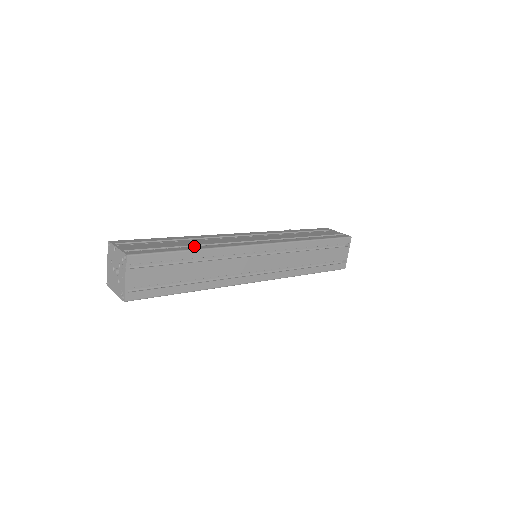
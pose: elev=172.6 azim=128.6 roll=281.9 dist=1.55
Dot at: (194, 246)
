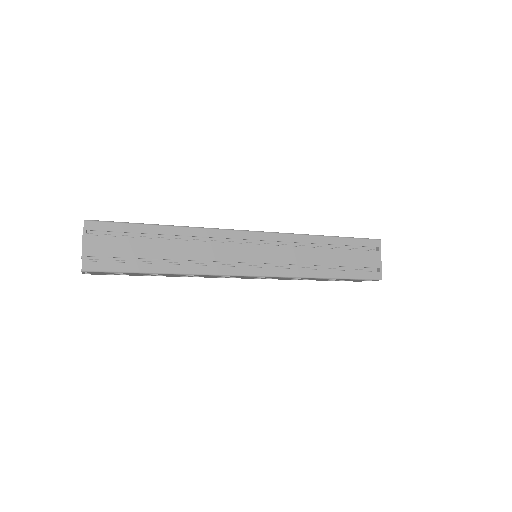
Dot at: occluded
